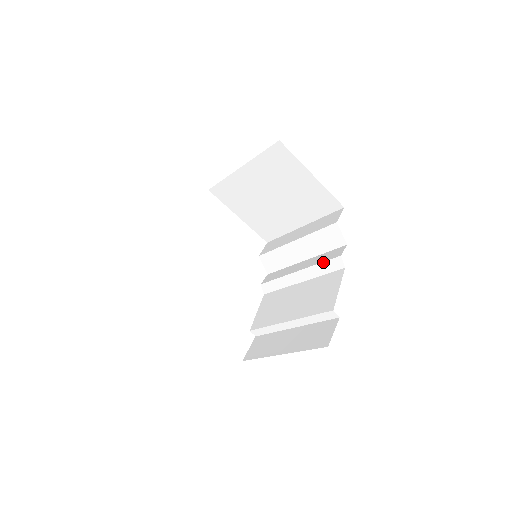
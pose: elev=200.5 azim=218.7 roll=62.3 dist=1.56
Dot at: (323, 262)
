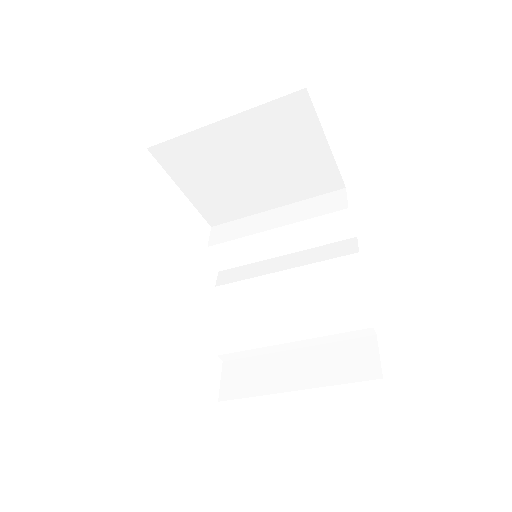
Dot at: (329, 260)
